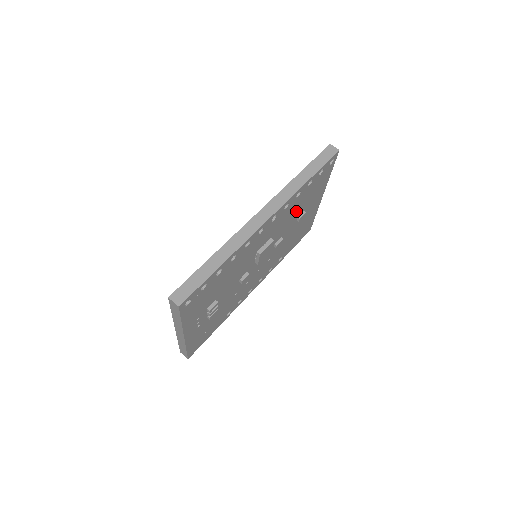
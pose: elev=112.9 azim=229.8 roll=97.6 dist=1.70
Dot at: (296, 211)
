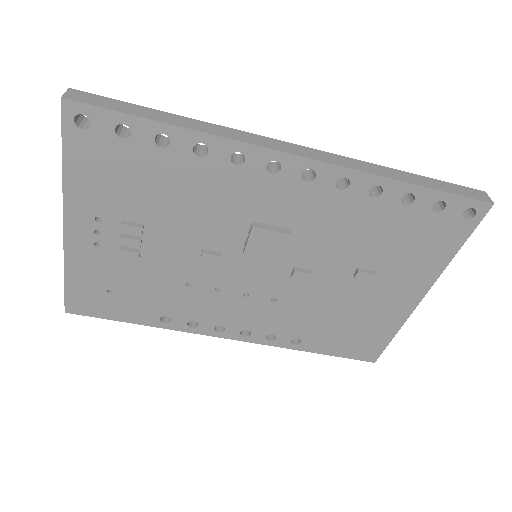
Dot at: (360, 243)
